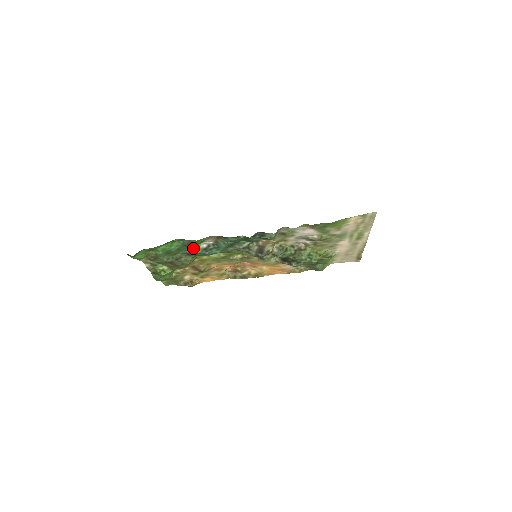
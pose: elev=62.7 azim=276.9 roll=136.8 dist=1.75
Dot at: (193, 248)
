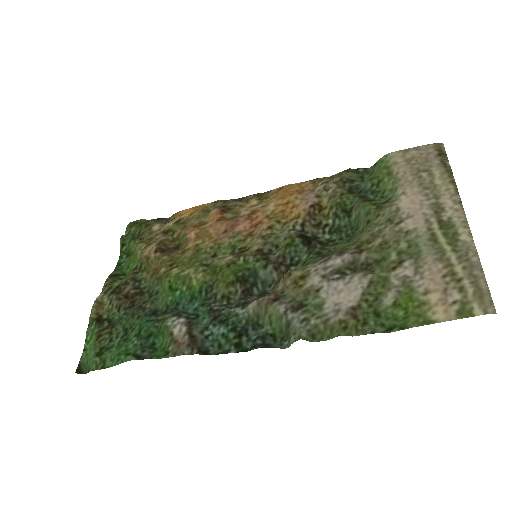
Dot at: (158, 322)
